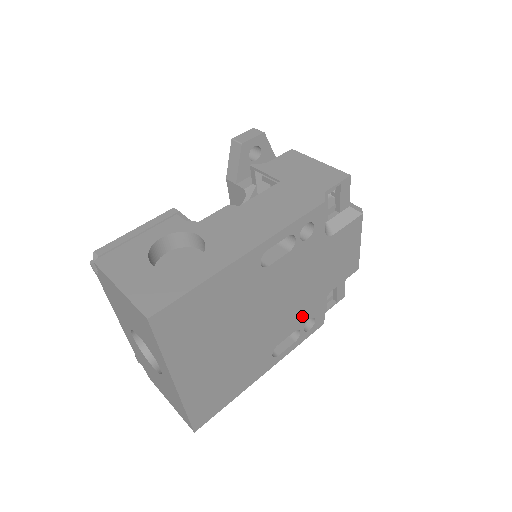
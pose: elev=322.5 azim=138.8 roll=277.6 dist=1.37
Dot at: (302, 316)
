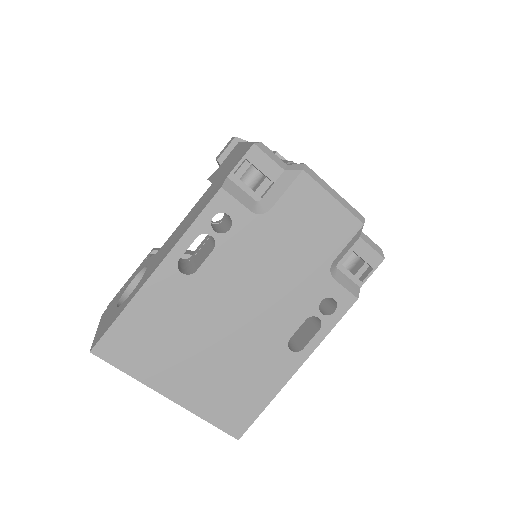
Dot at: (304, 301)
